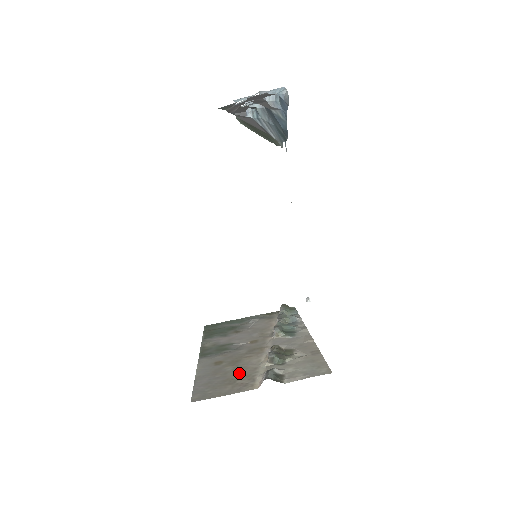
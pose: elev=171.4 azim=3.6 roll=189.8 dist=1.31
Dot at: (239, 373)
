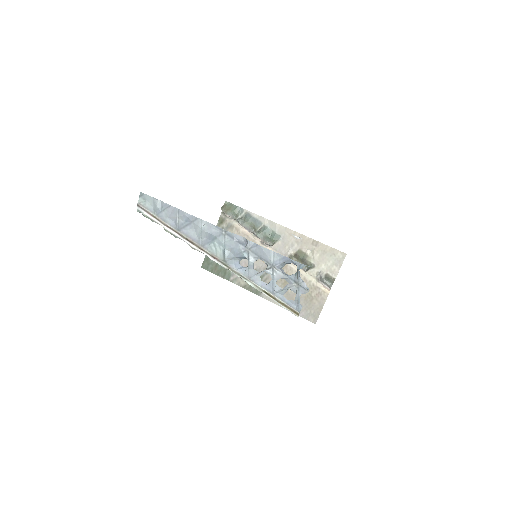
Dot at: occluded
